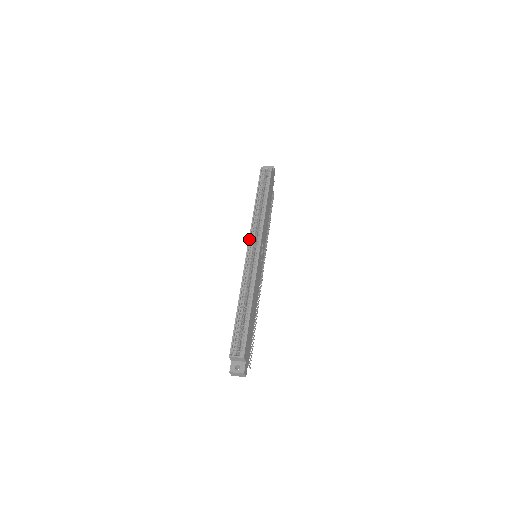
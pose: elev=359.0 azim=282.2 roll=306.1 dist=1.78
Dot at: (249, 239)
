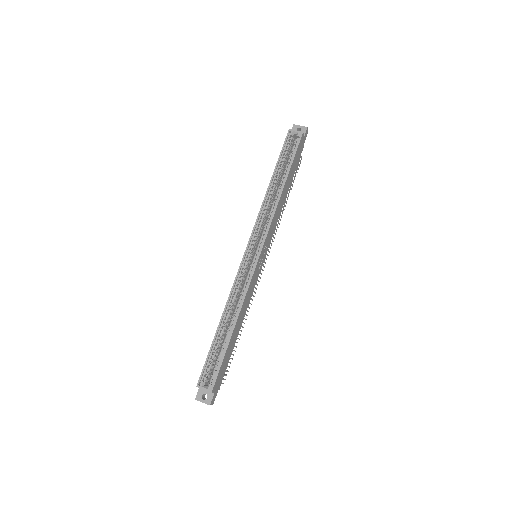
Dot at: (250, 237)
